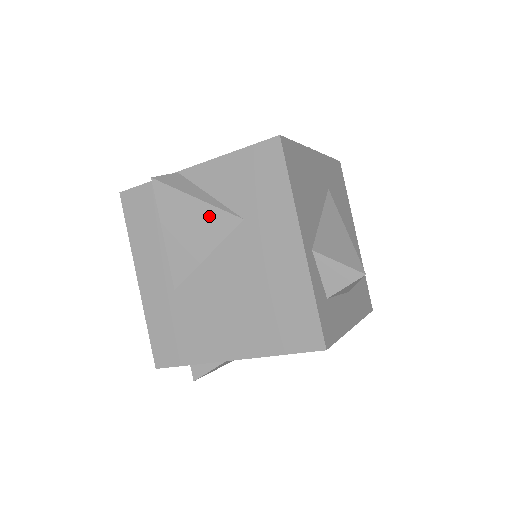
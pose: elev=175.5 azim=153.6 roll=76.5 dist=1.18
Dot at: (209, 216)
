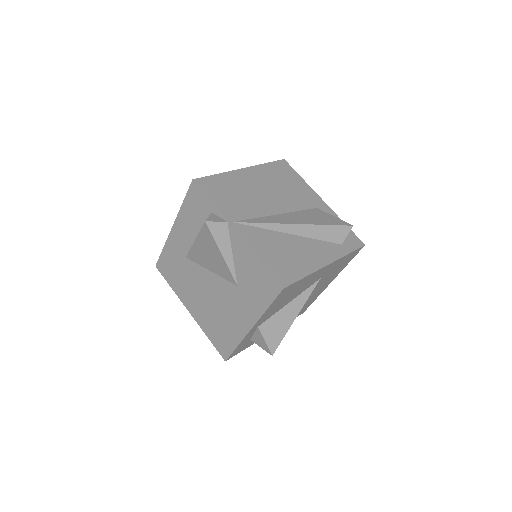
Dot at: (222, 265)
